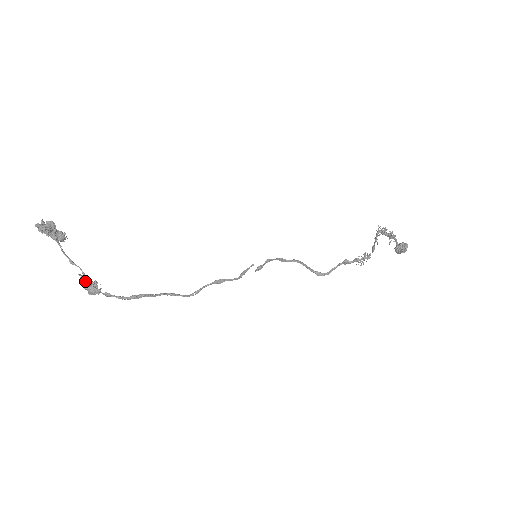
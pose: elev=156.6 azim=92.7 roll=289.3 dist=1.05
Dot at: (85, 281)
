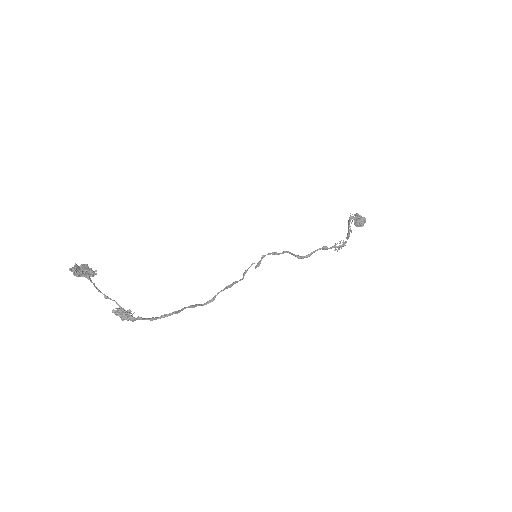
Dot at: (122, 313)
